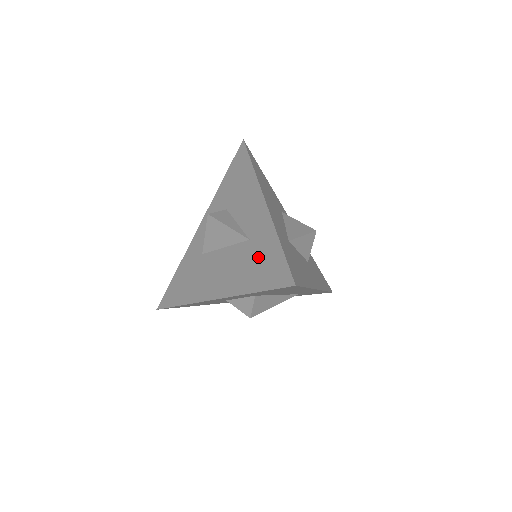
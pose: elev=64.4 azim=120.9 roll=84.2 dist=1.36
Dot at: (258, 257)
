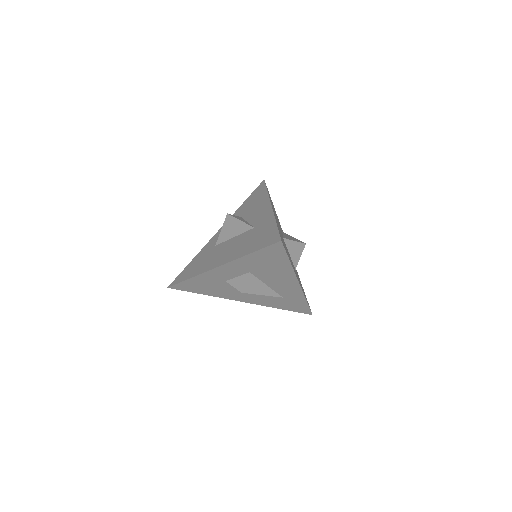
Dot at: (258, 234)
